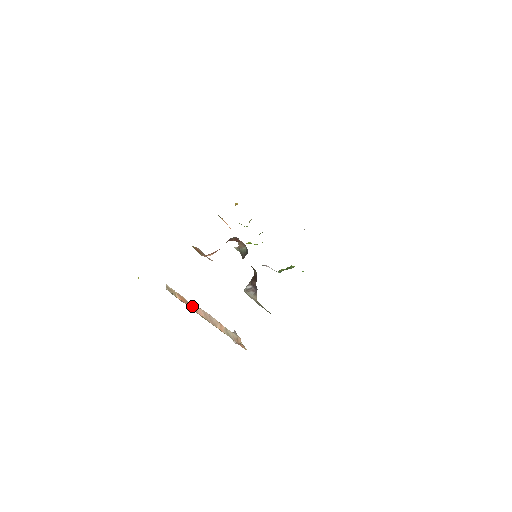
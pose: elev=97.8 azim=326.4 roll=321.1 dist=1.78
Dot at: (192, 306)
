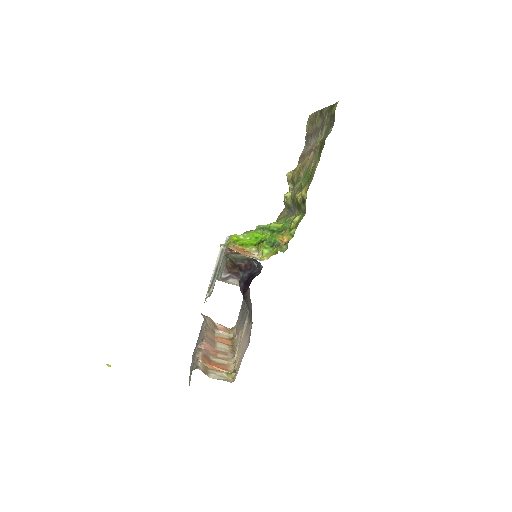
Dot at: (205, 352)
